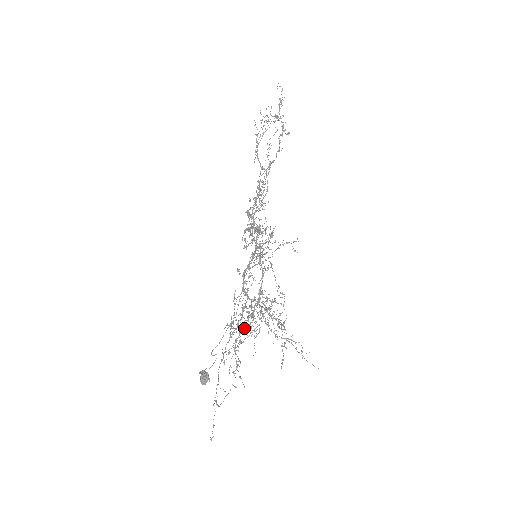
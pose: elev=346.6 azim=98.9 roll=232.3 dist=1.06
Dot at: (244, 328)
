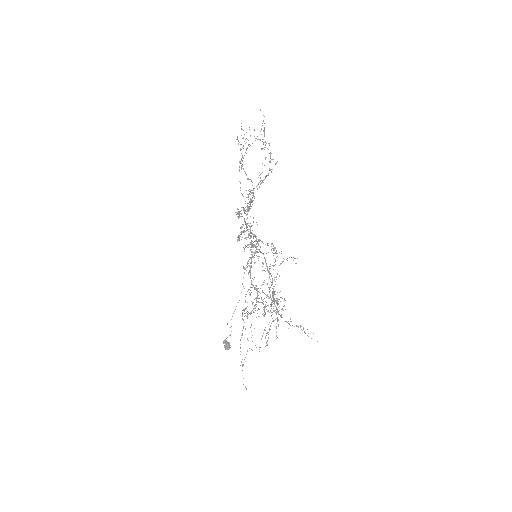
Dot at: occluded
